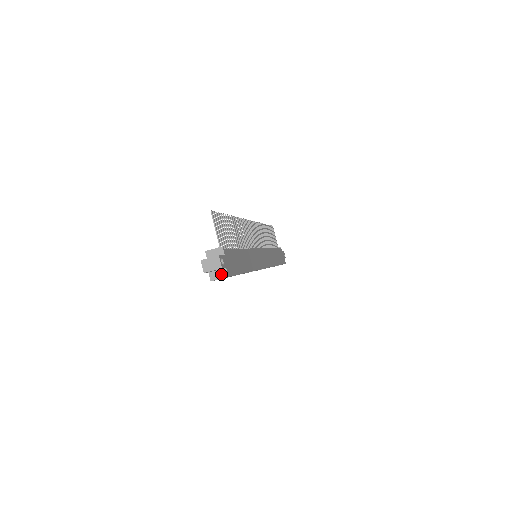
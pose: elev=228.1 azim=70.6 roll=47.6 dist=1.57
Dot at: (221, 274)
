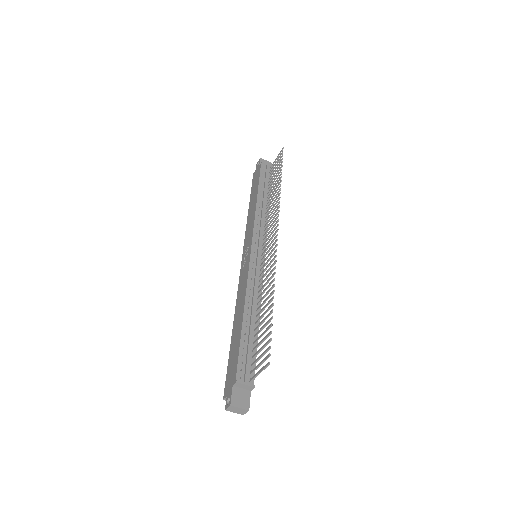
Dot at: occluded
